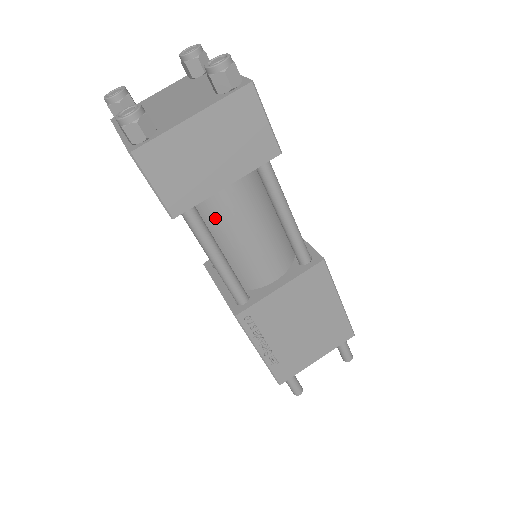
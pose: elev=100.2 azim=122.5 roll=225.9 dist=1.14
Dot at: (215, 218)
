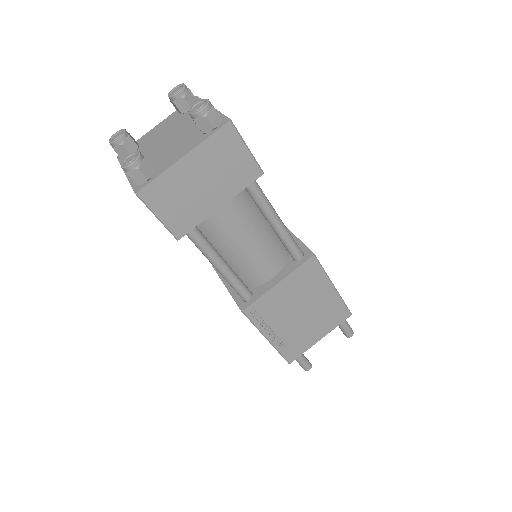
Dot at: (214, 233)
